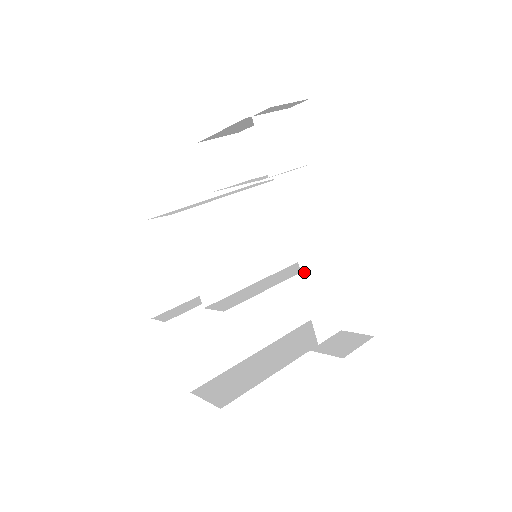
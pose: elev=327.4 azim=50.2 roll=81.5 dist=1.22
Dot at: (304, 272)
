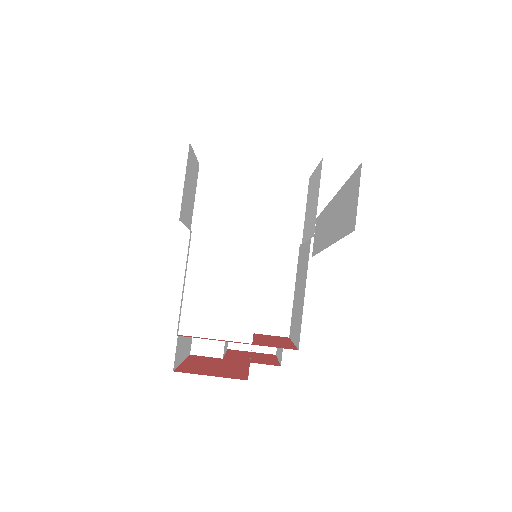
Dot at: occluded
